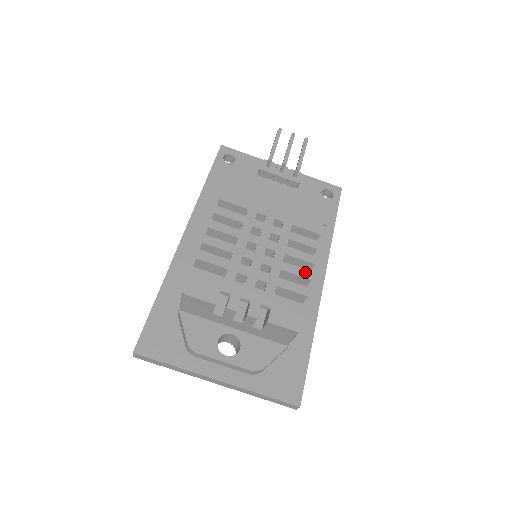
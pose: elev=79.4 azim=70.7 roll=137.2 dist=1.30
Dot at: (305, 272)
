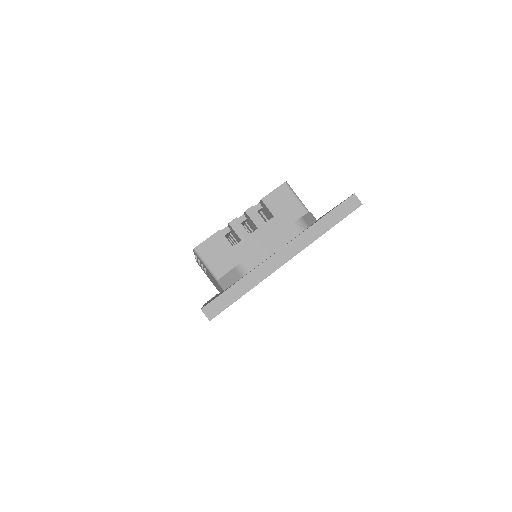
Dot at: occluded
